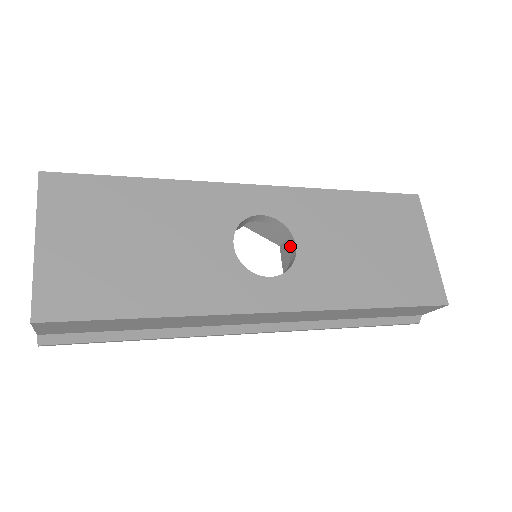
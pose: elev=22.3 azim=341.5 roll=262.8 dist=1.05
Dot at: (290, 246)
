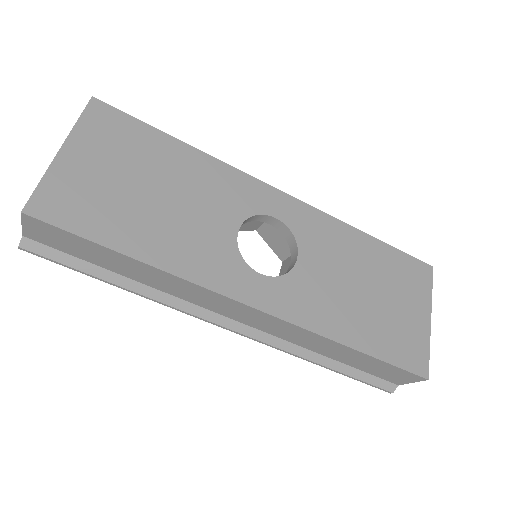
Dot at: (292, 258)
